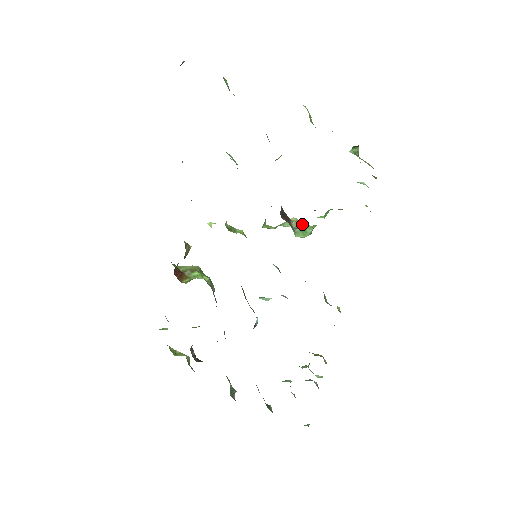
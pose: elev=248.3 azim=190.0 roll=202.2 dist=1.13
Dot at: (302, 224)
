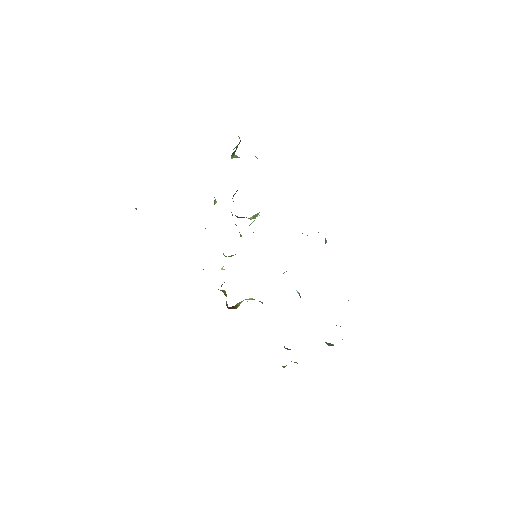
Dot at: (255, 215)
